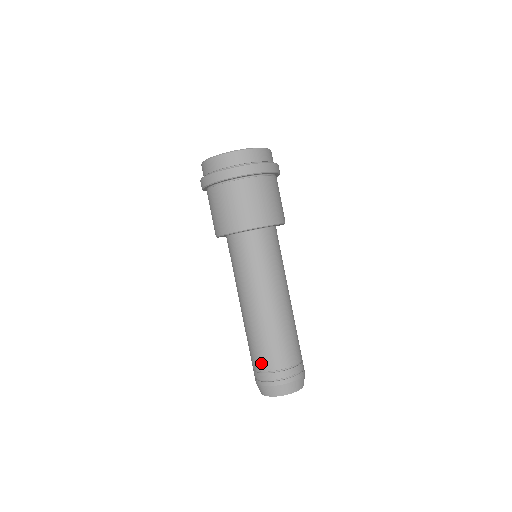
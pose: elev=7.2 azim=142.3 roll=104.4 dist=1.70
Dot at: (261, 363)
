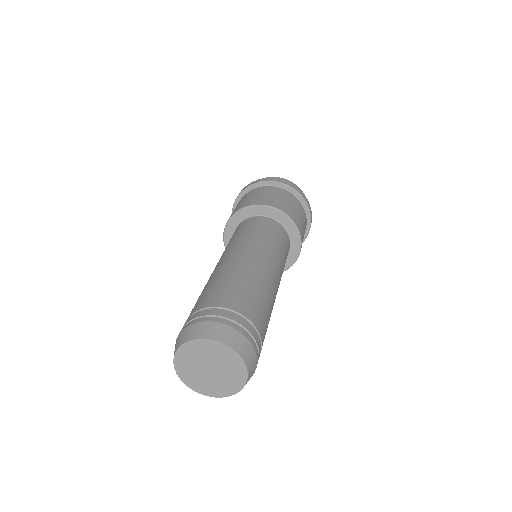
Dot at: (202, 302)
